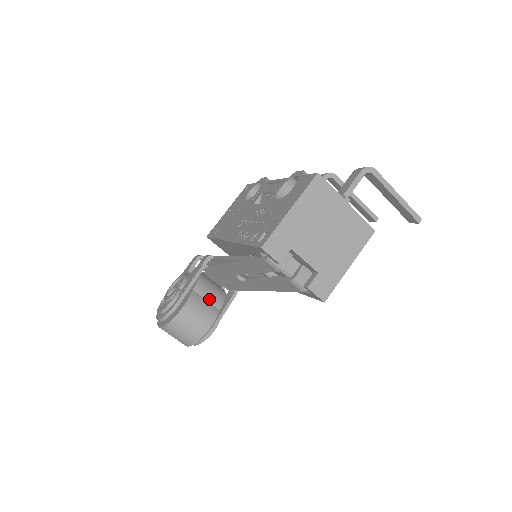
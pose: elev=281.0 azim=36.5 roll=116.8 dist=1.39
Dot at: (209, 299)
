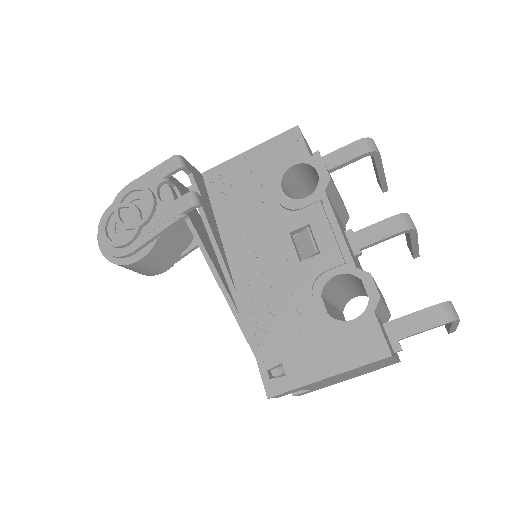
Dot at: (174, 244)
